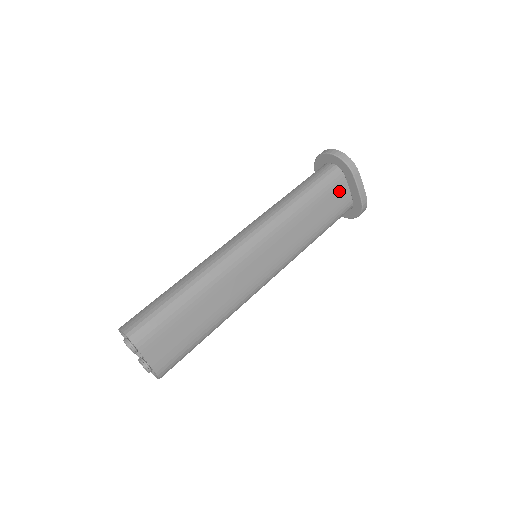
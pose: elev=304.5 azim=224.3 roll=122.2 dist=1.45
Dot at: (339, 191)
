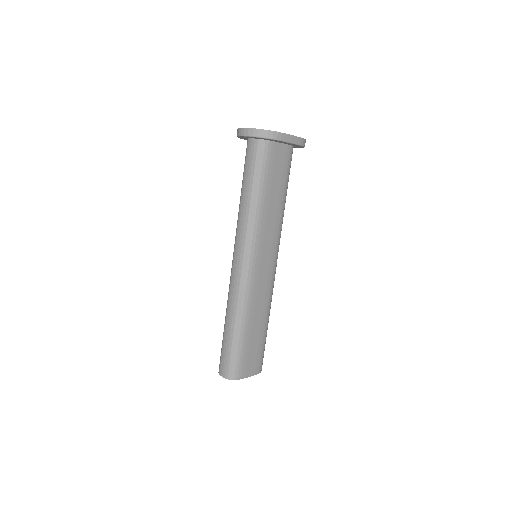
Dot at: (277, 155)
